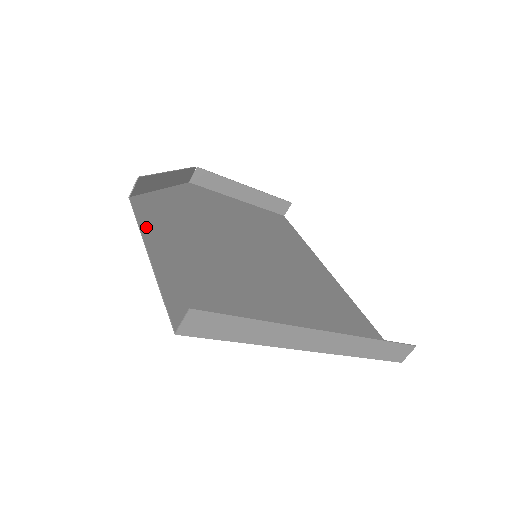
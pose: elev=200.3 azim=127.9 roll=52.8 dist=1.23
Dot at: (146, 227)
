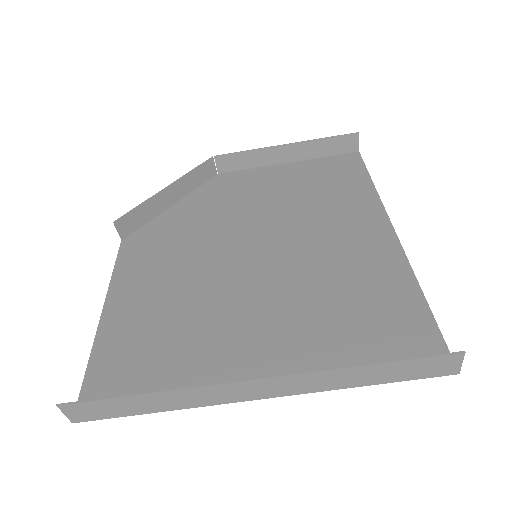
Dot at: (119, 277)
